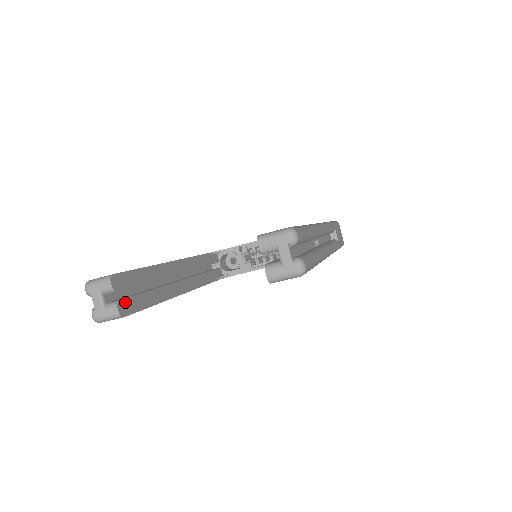
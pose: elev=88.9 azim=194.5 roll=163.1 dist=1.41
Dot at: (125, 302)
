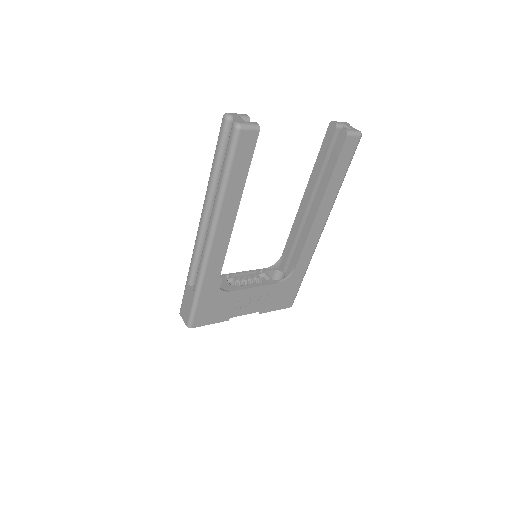
Dot at: occluded
